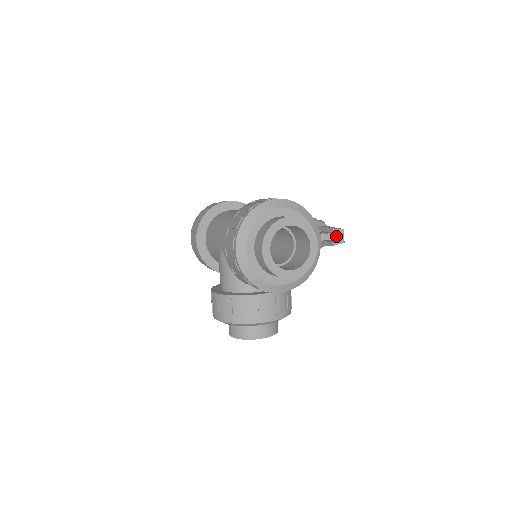
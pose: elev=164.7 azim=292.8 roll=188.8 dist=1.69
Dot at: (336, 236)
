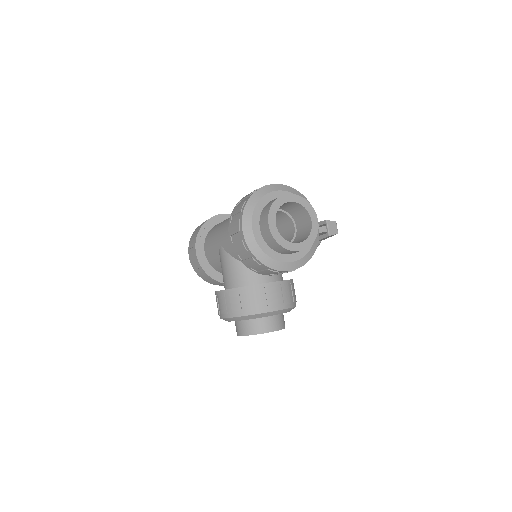
Dot at: (330, 227)
